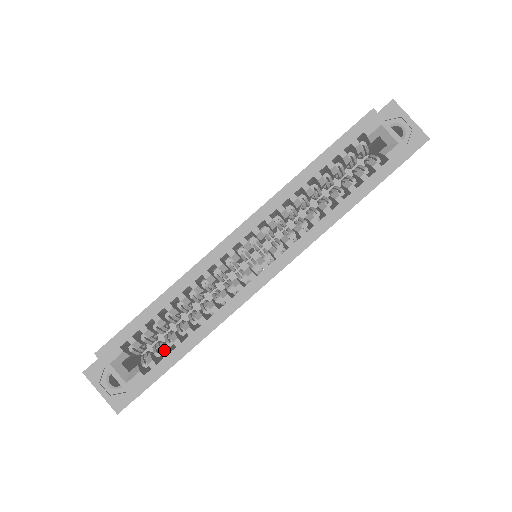
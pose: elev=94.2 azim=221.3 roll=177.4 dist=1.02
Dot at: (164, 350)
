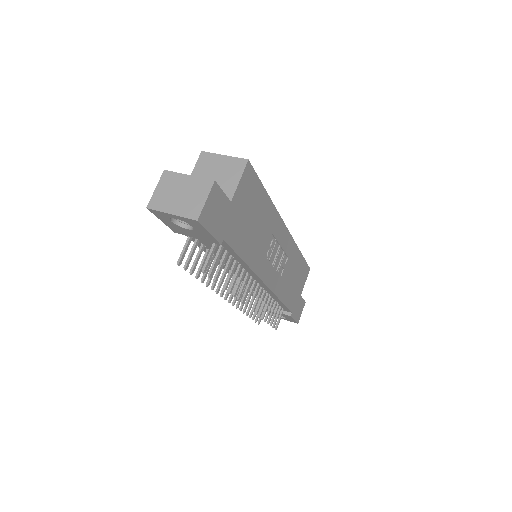
Dot at: occluded
